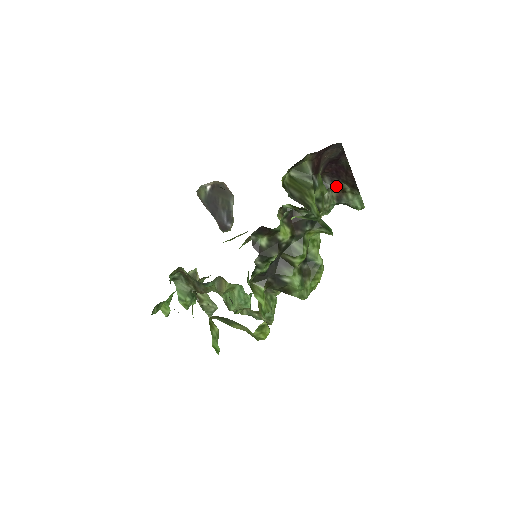
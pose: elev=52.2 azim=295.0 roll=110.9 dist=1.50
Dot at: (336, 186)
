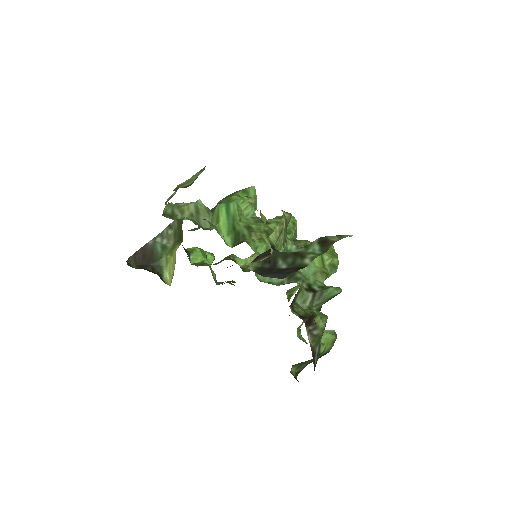
Dot at: occluded
